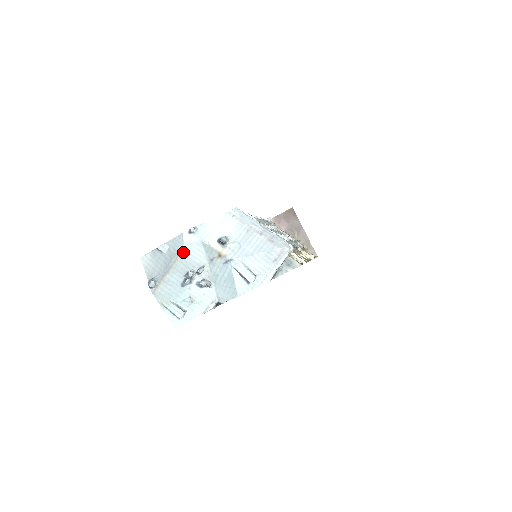
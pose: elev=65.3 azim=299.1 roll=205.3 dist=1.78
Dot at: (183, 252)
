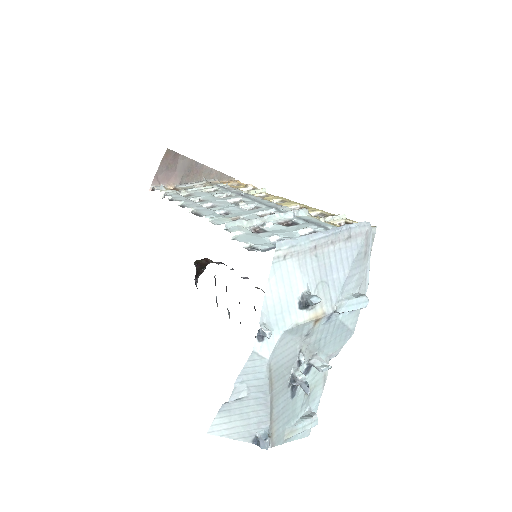
Dot at: (273, 369)
